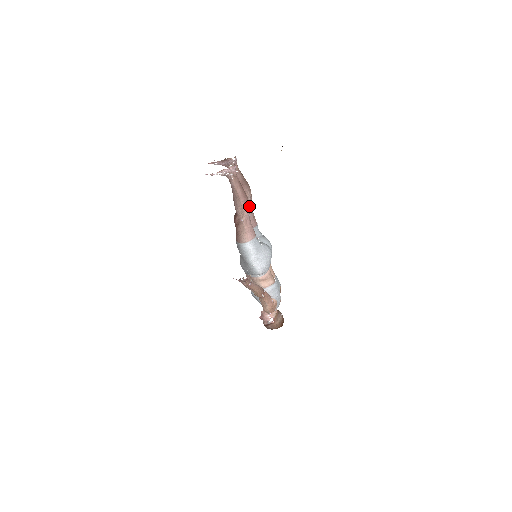
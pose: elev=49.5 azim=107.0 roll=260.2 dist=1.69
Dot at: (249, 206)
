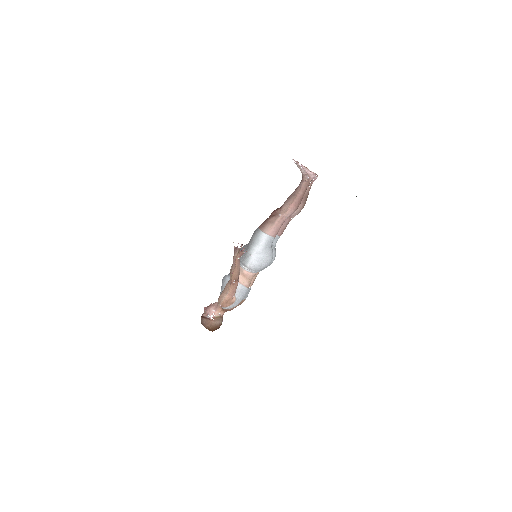
Dot at: (290, 217)
